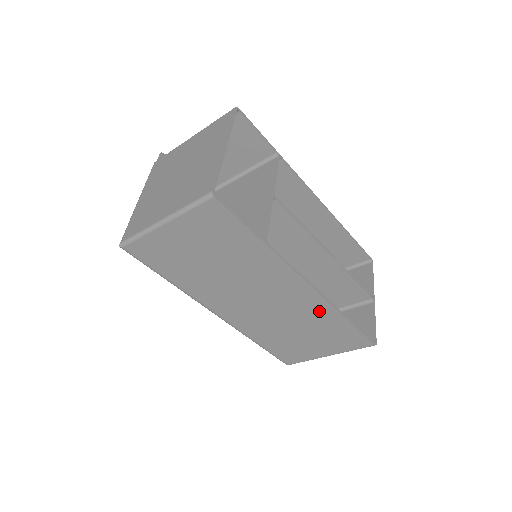
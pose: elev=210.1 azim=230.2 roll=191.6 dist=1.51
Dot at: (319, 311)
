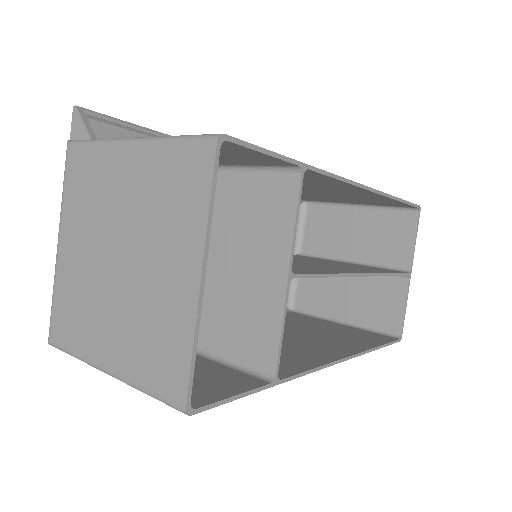
Dot at: occluded
